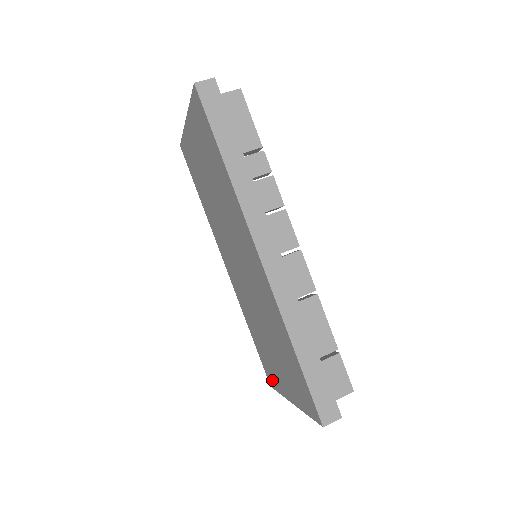
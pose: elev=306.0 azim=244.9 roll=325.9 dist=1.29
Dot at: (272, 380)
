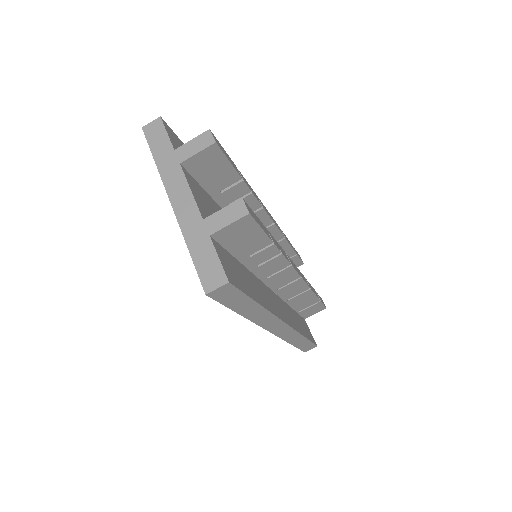
Dot at: occluded
